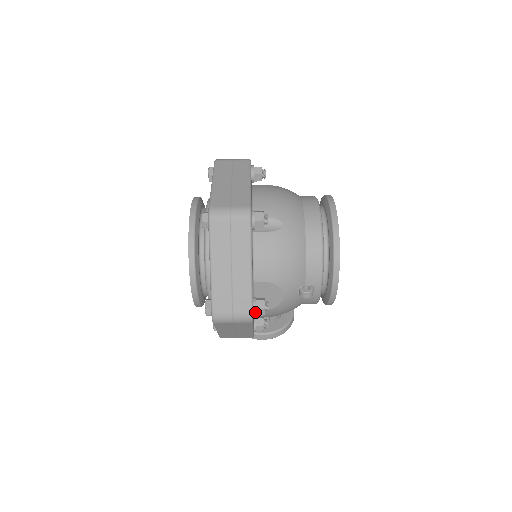
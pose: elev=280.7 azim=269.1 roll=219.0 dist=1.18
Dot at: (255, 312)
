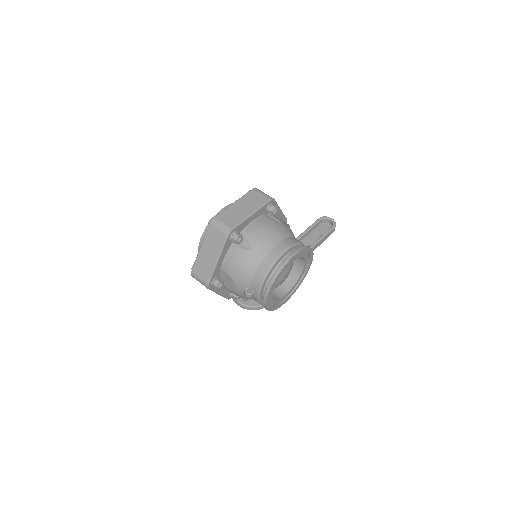
Dot at: (212, 285)
